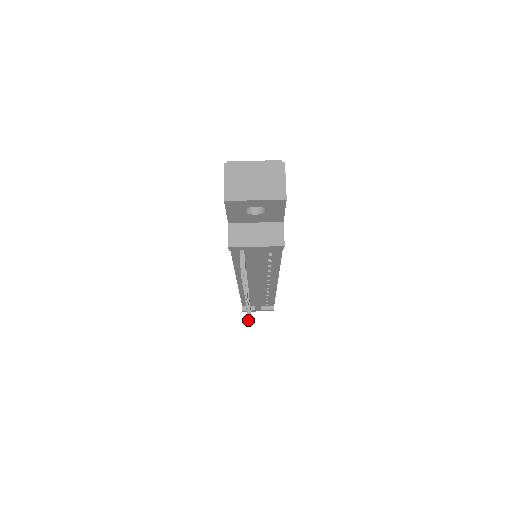
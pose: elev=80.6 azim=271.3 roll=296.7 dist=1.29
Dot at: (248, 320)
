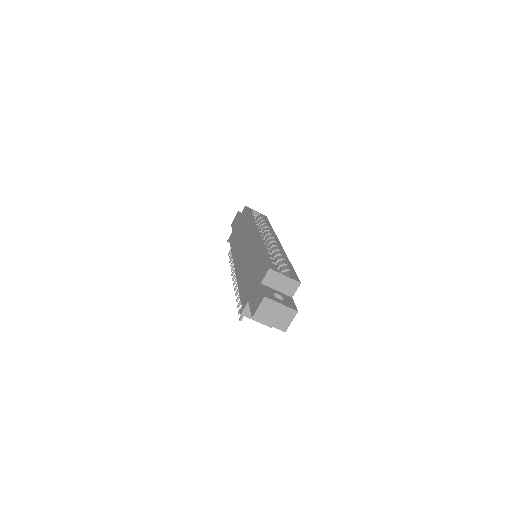
Dot at: (228, 254)
